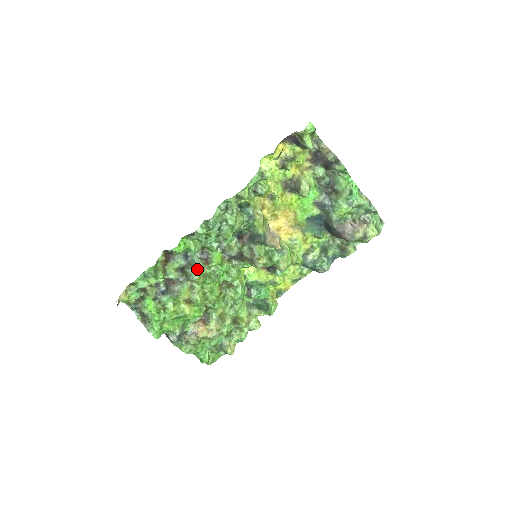
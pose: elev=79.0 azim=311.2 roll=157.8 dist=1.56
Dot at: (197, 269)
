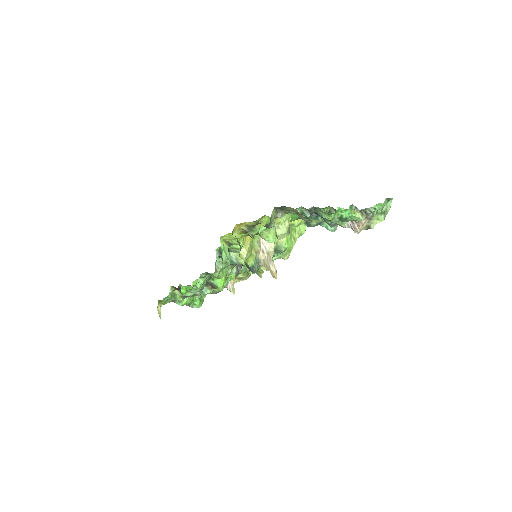
Dot at: (207, 293)
